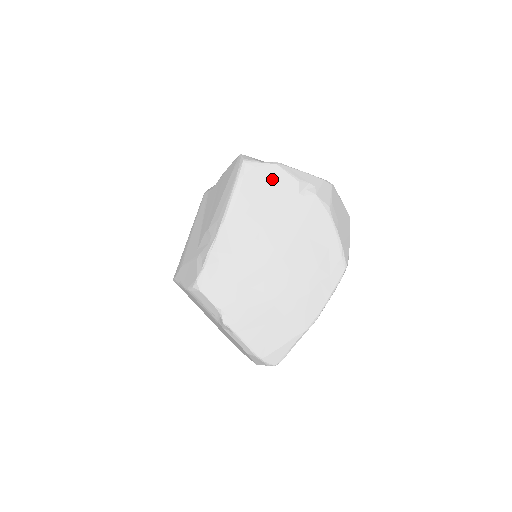
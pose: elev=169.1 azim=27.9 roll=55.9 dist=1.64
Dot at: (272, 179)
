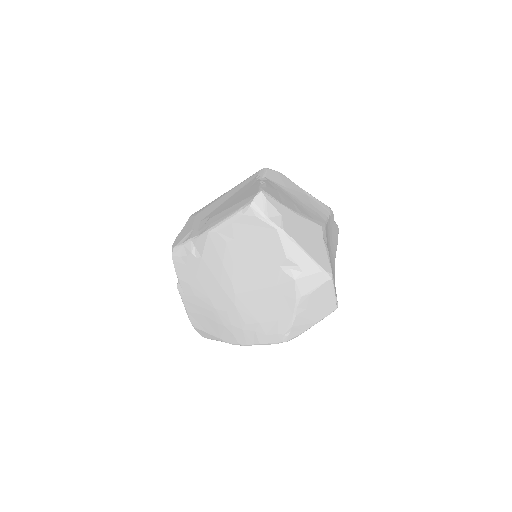
Dot at: (265, 237)
